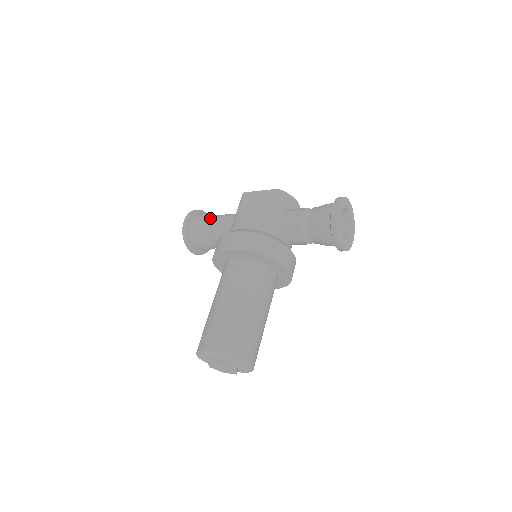
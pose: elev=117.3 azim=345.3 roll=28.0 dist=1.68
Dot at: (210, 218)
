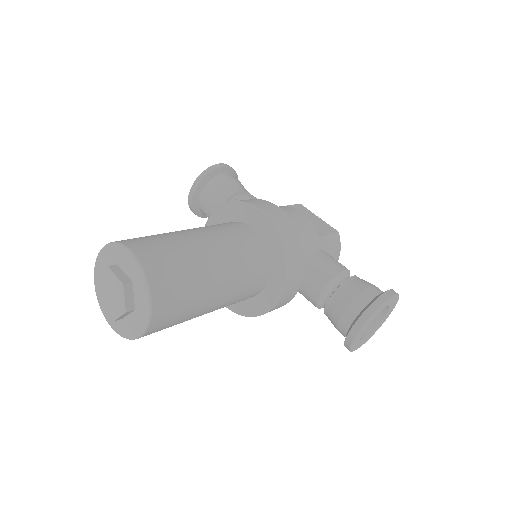
Dot at: occluded
